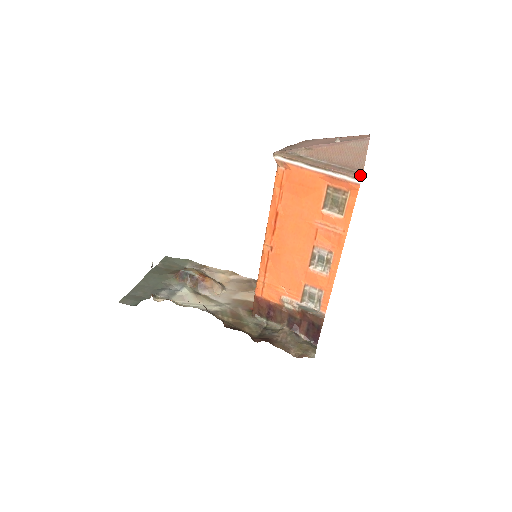
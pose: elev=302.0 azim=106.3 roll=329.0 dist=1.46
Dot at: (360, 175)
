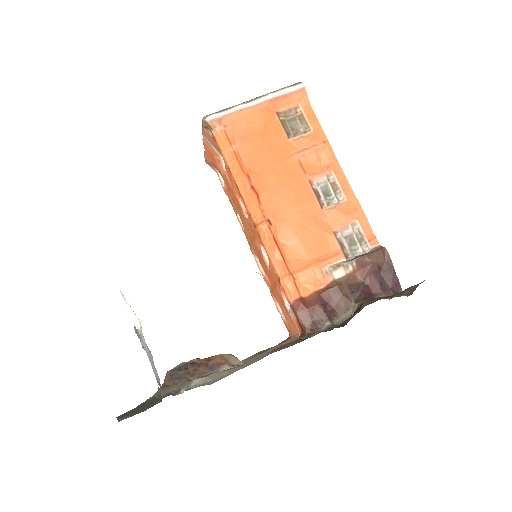
Dot at: (297, 83)
